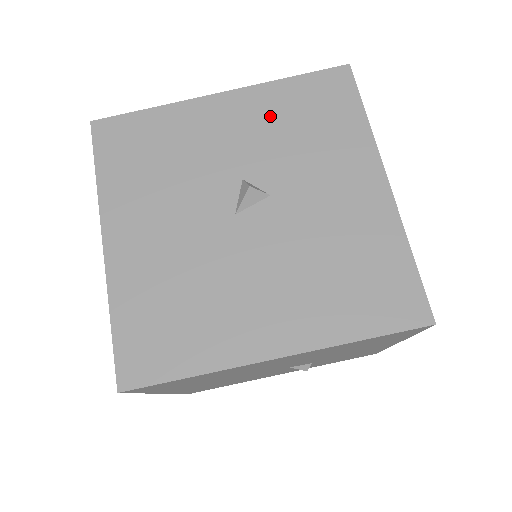
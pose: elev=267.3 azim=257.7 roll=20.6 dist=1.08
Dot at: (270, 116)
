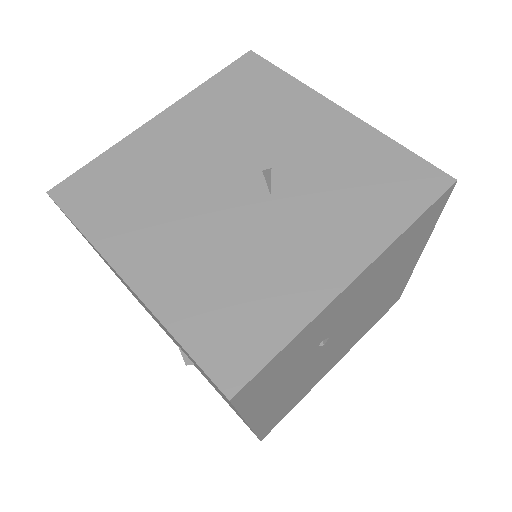
Dot at: (348, 152)
